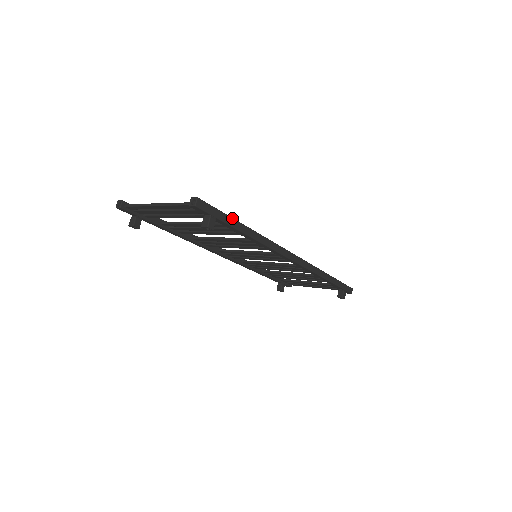
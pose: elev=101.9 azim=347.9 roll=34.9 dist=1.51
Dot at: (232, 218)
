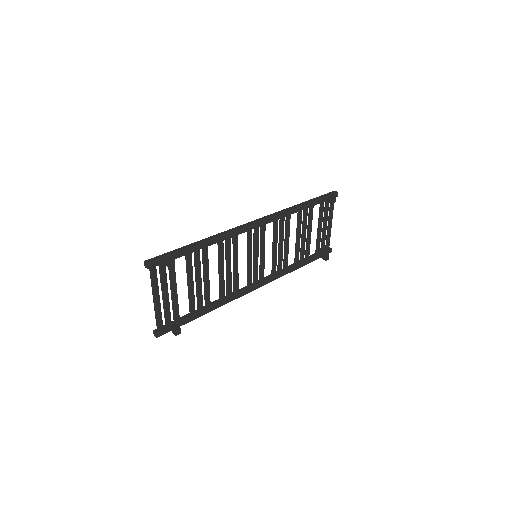
Dot at: (180, 248)
